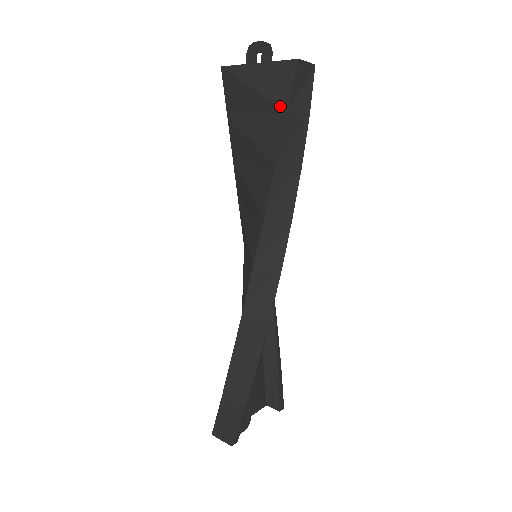
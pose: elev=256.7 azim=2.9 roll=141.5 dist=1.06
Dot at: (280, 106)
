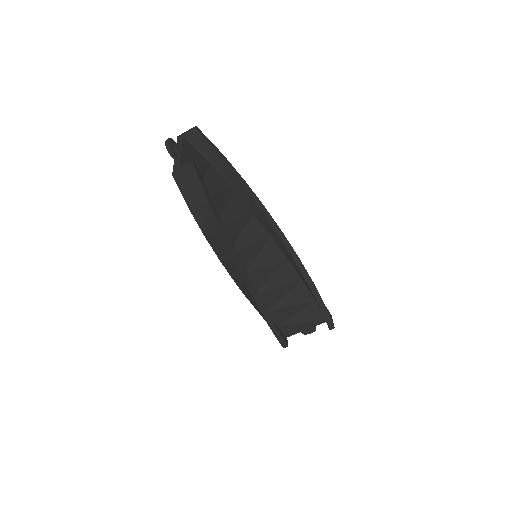
Dot at: occluded
